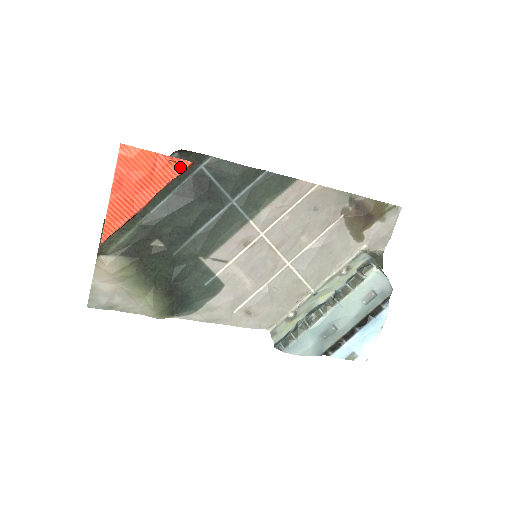
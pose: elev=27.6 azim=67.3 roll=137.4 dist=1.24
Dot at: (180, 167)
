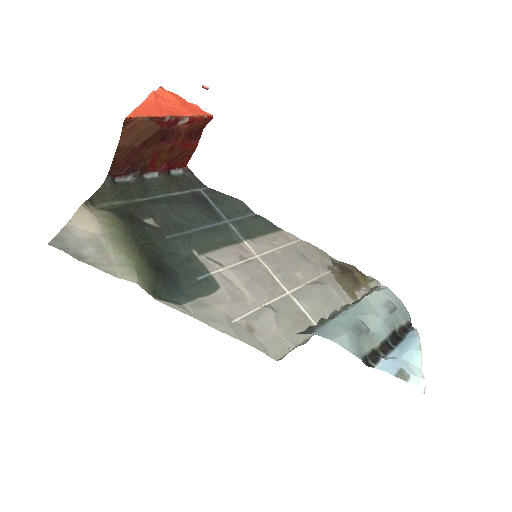
Dot at: (203, 114)
